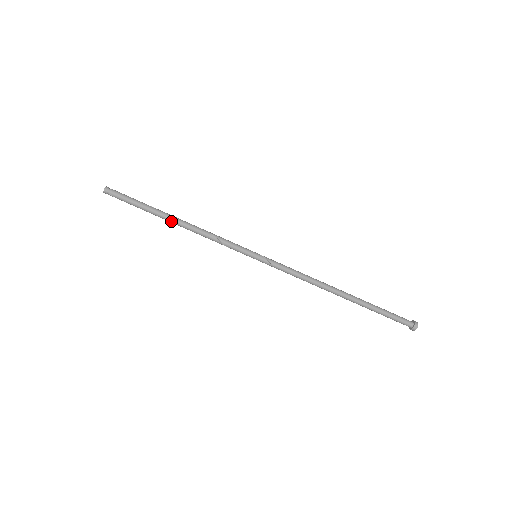
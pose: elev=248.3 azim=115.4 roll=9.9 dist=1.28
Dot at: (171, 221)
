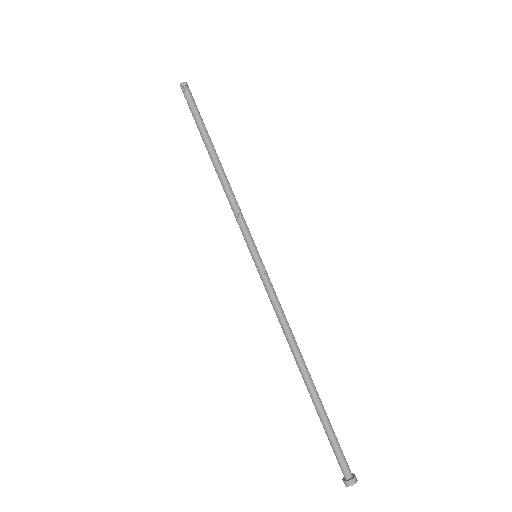
Dot at: (213, 155)
